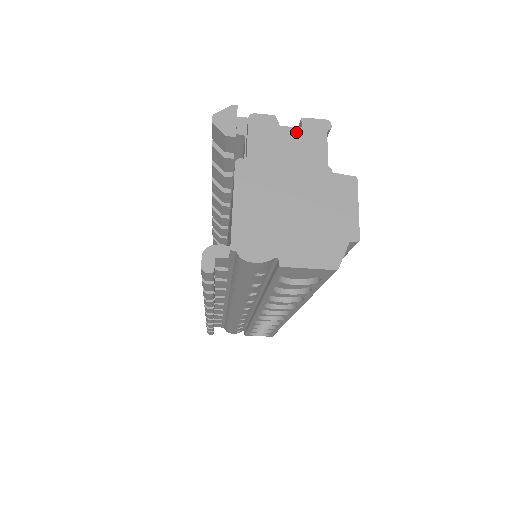
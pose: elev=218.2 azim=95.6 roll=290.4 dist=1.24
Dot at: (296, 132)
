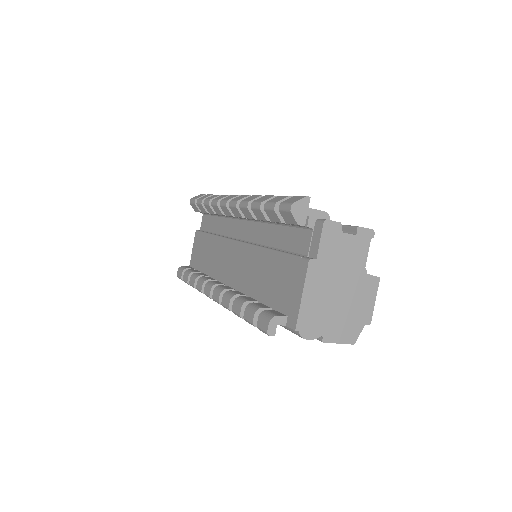
Dot at: (352, 239)
